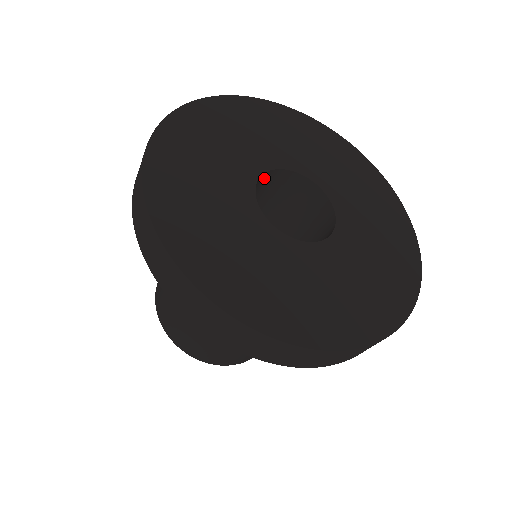
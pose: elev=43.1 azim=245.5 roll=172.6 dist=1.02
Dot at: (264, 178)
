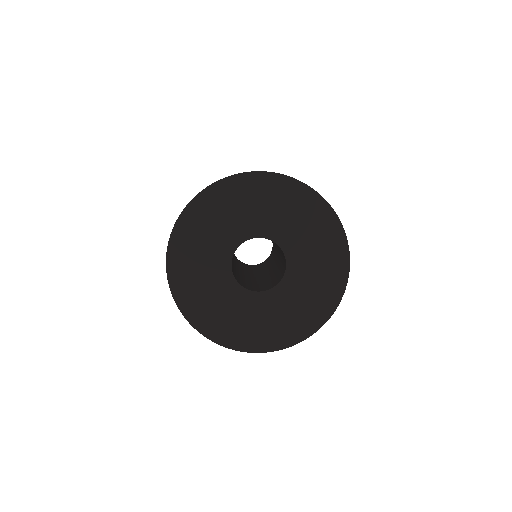
Dot at: occluded
